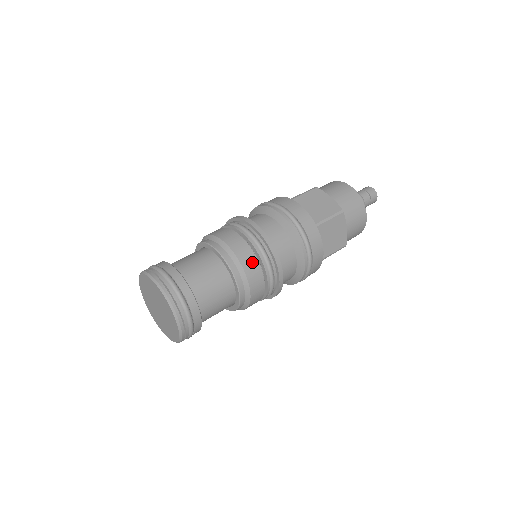
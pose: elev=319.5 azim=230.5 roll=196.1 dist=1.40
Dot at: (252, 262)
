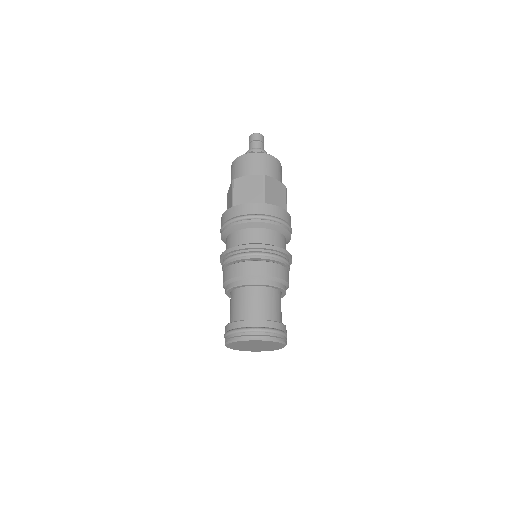
Dot at: (288, 275)
